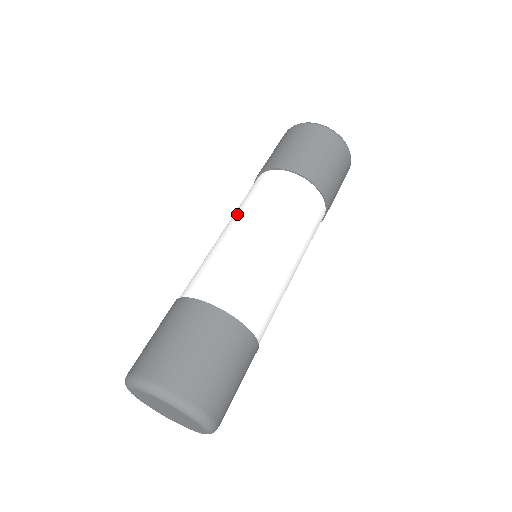
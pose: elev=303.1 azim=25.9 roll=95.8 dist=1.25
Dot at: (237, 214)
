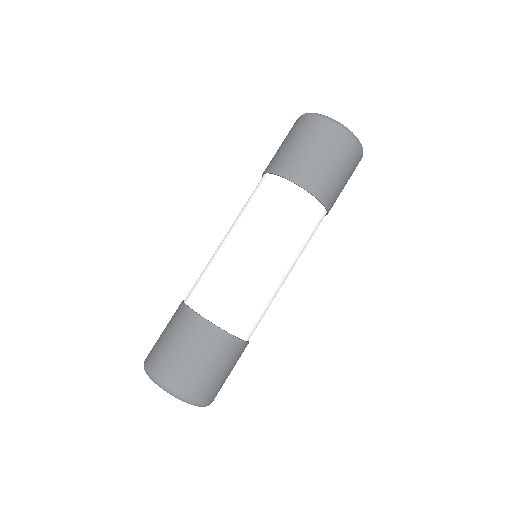
Dot at: (237, 222)
